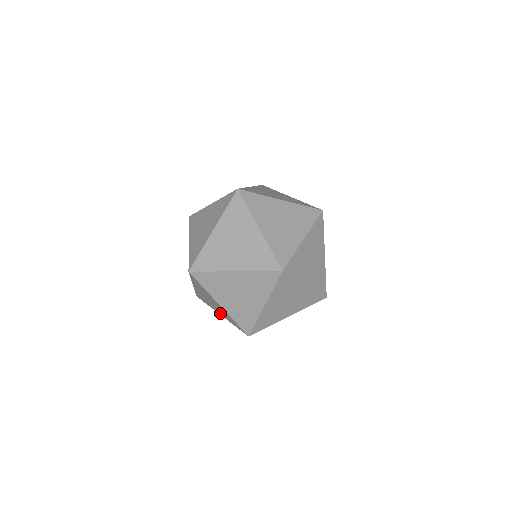
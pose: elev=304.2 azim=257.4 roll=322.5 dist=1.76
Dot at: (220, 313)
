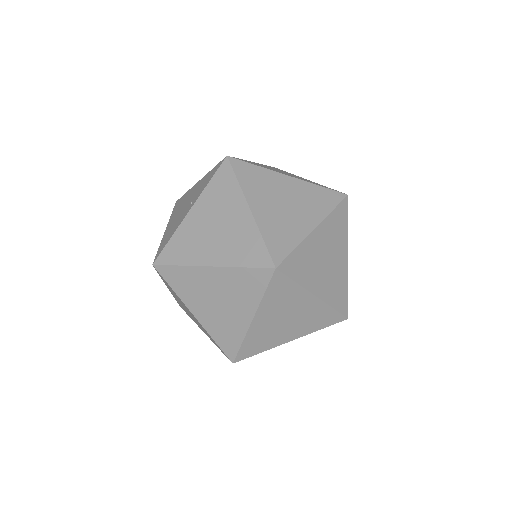
Dot at: occluded
